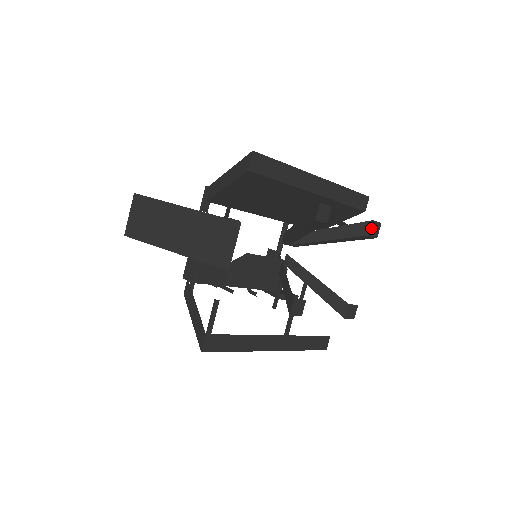
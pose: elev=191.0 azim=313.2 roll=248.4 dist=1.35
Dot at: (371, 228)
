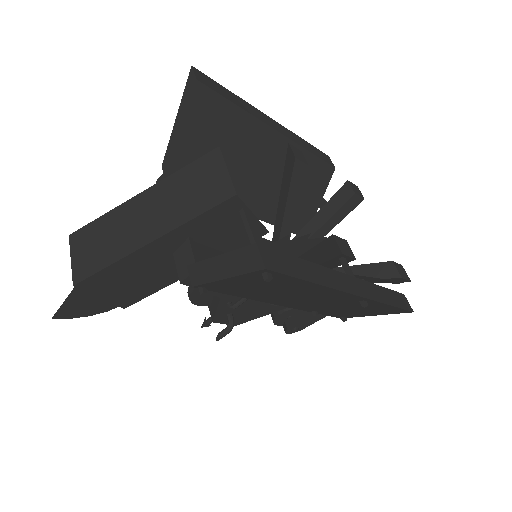
Dot at: (352, 187)
